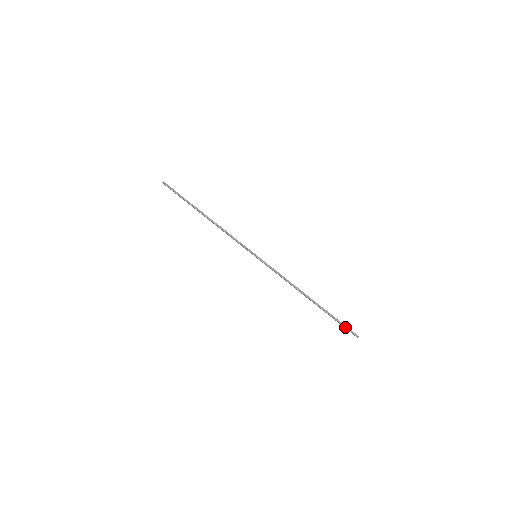
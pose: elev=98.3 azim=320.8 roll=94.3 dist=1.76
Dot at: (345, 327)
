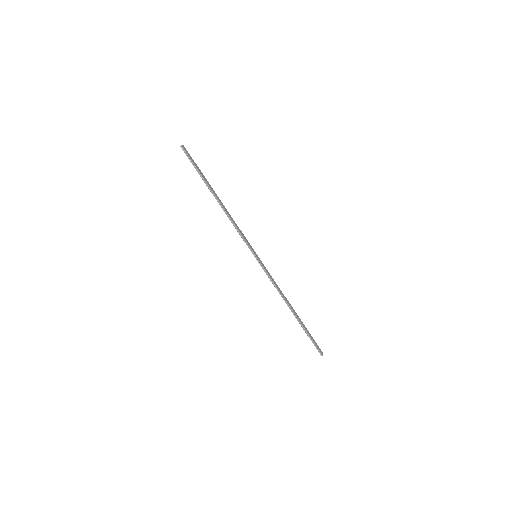
Dot at: (314, 345)
